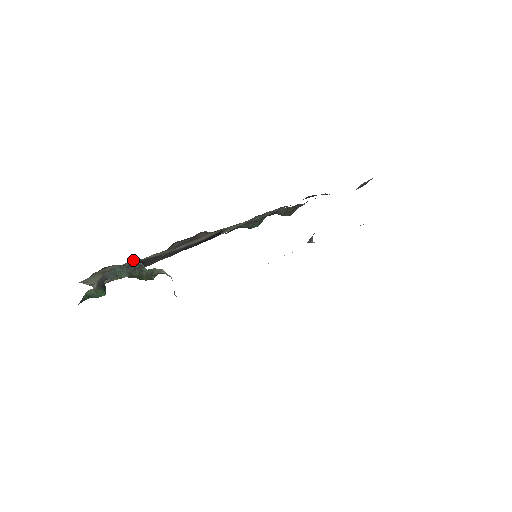
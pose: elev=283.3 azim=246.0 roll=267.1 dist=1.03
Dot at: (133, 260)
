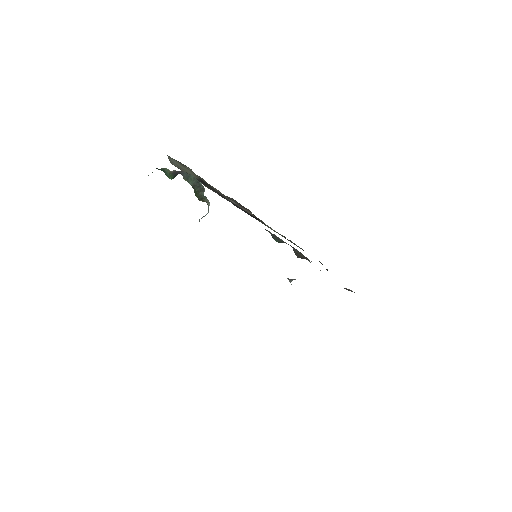
Dot at: occluded
